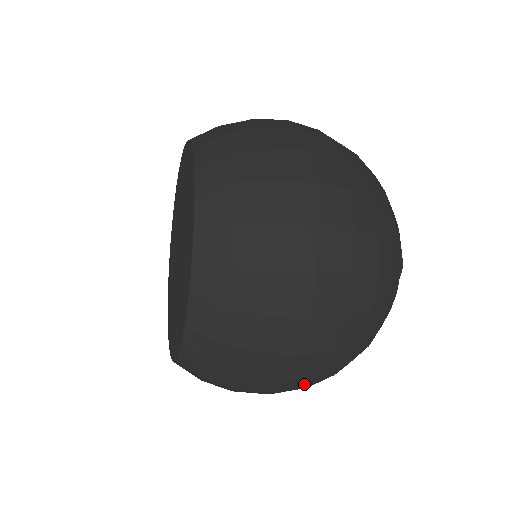
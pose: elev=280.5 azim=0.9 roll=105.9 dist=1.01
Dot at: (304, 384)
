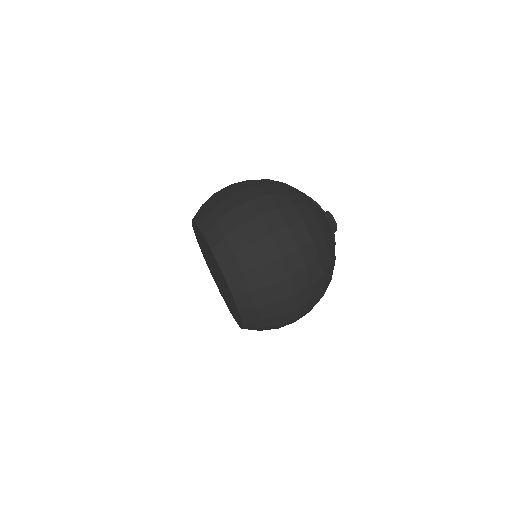
Dot at: occluded
